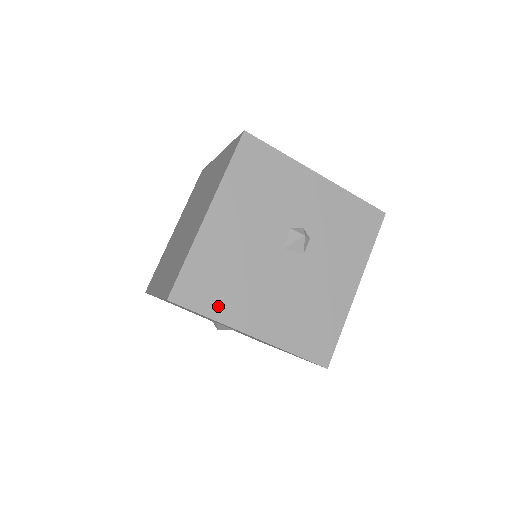
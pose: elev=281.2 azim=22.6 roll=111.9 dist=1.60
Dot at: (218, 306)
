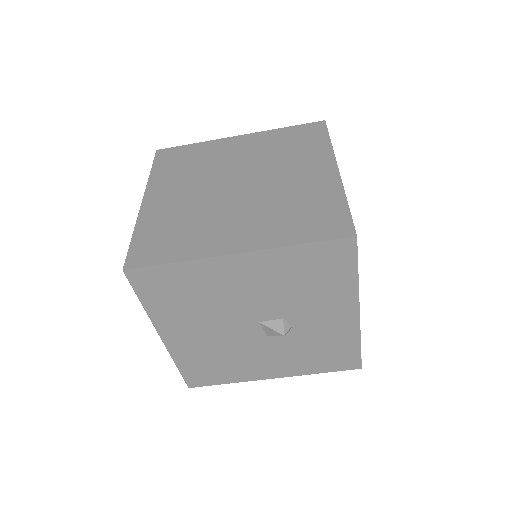
Dot at: (159, 306)
